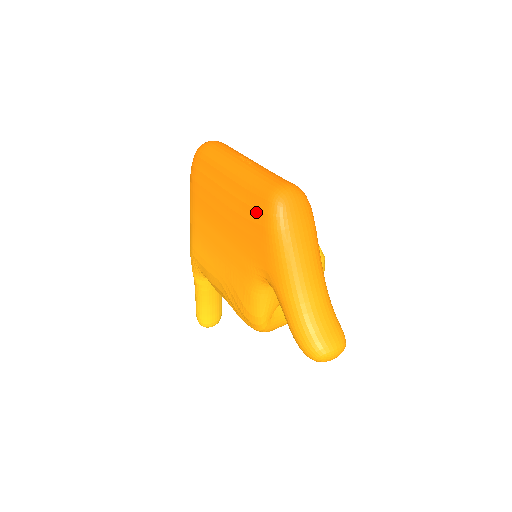
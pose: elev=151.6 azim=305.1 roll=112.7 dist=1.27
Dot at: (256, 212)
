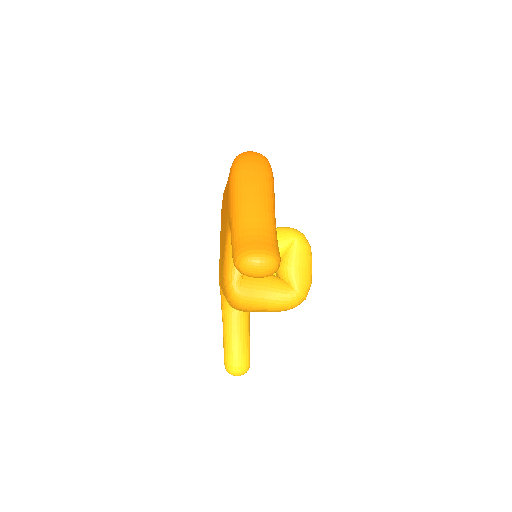
Dot at: occluded
